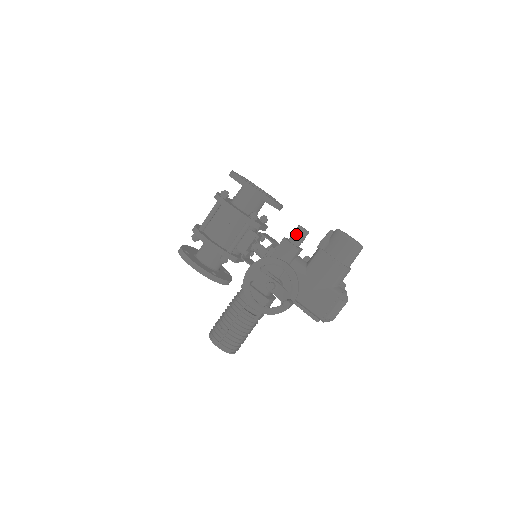
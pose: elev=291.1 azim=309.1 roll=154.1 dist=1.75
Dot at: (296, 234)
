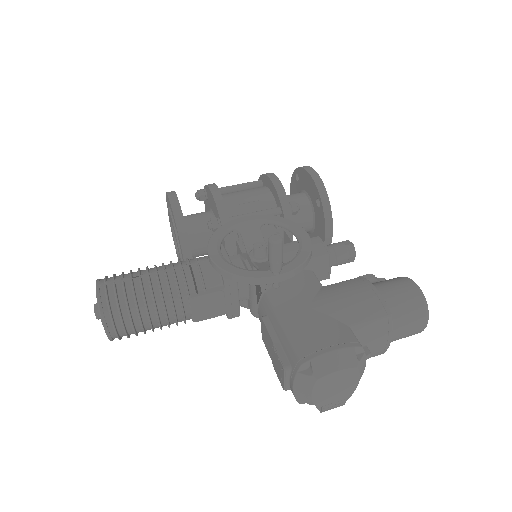
Dot at: (338, 243)
